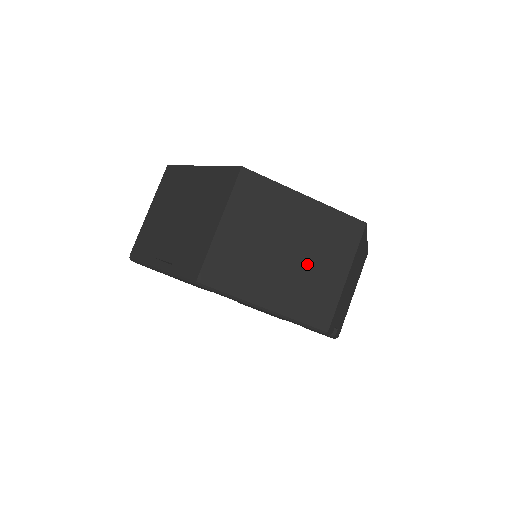
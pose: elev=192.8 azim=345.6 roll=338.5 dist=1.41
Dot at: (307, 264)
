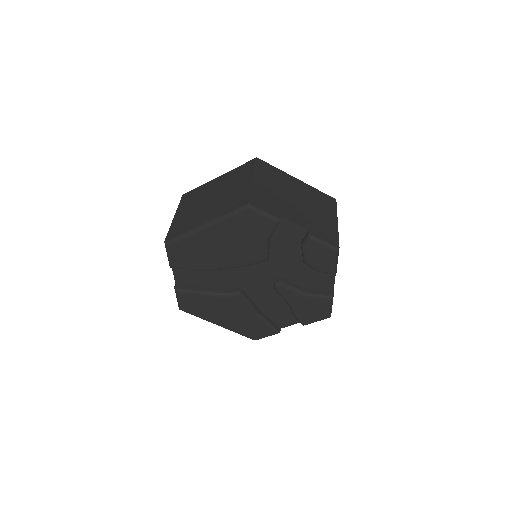
Dot at: (225, 193)
